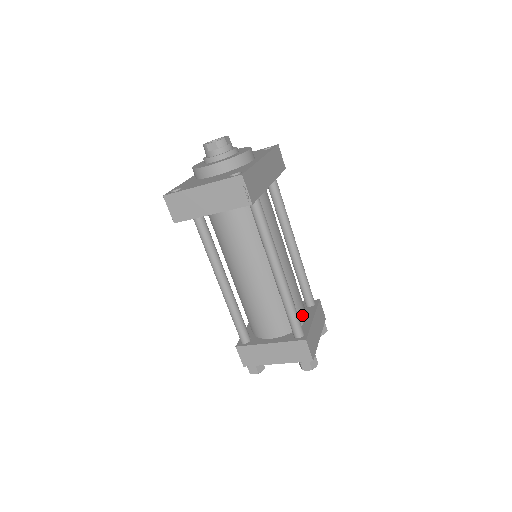
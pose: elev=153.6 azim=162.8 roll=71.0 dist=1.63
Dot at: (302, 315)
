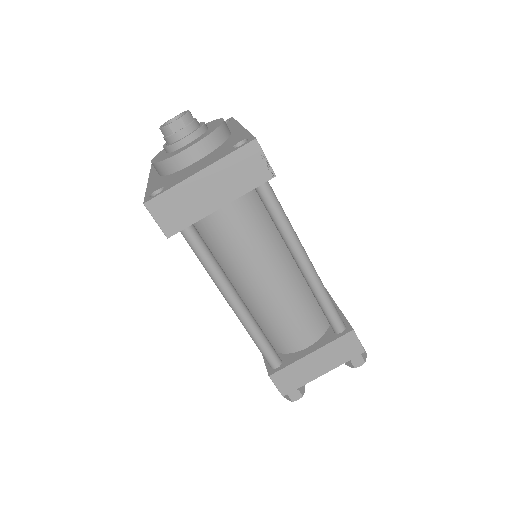
Dot at: occluded
